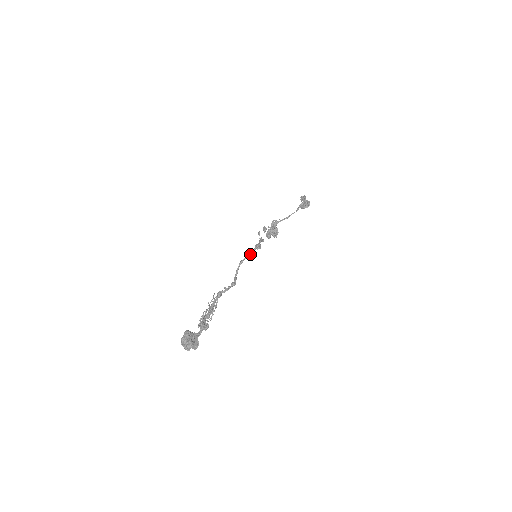
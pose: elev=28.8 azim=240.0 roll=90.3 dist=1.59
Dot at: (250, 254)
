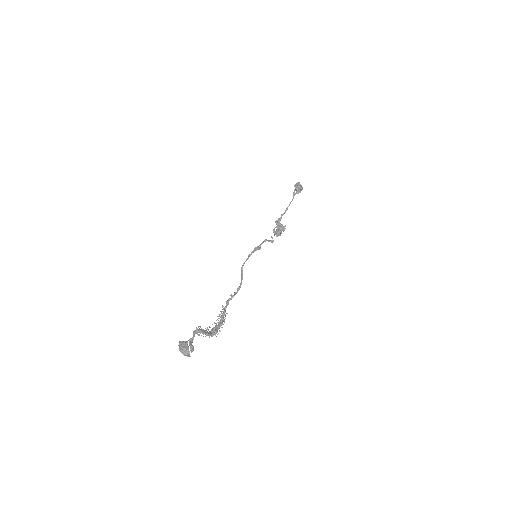
Dot at: (248, 258)
